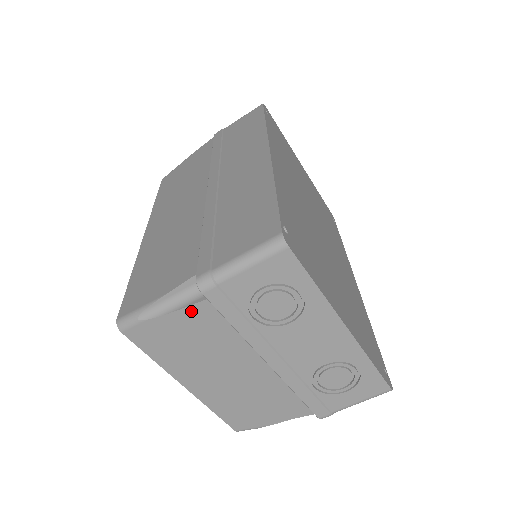
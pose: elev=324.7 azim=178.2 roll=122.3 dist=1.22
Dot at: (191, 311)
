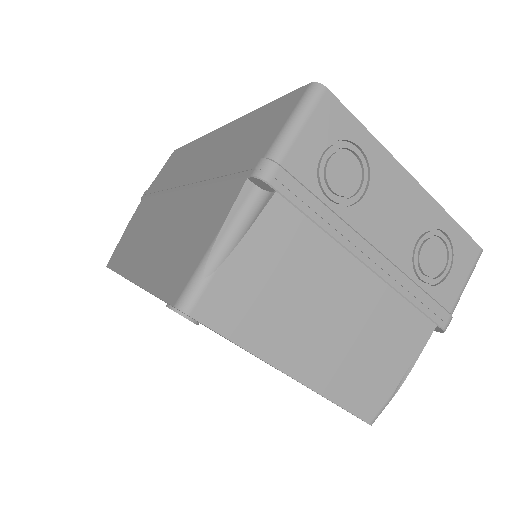
Dot at: (264, 223)
